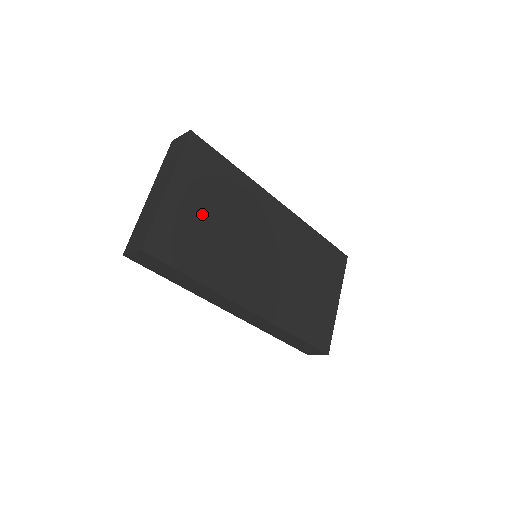
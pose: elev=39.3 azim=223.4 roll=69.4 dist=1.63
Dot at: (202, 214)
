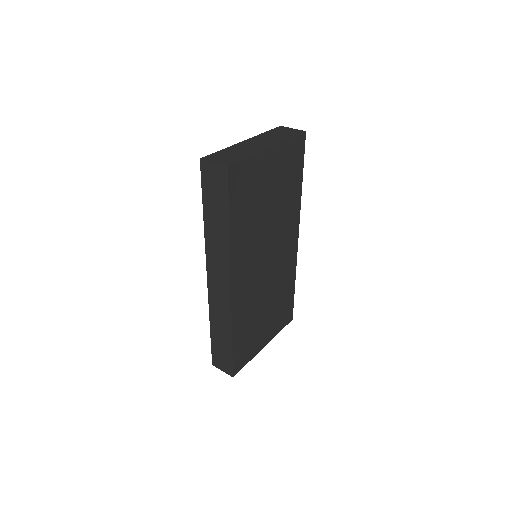
Dot at: (267, 189)
